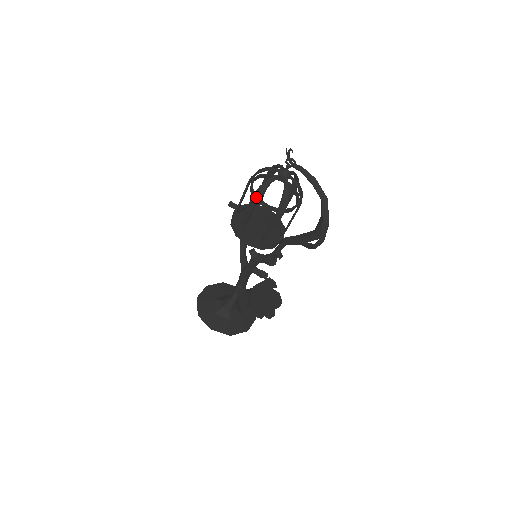
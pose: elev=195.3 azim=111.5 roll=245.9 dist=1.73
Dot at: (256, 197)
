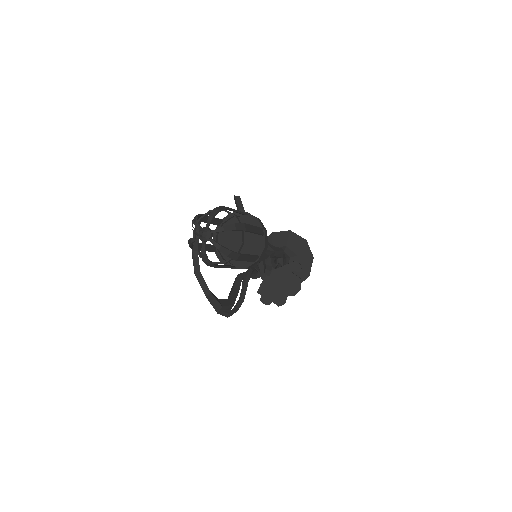
Dot at: occluded
